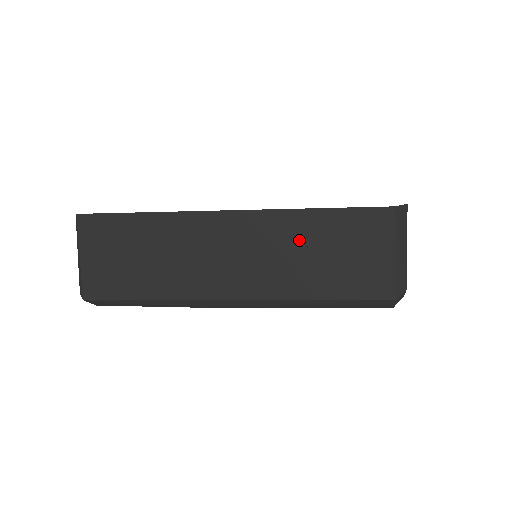
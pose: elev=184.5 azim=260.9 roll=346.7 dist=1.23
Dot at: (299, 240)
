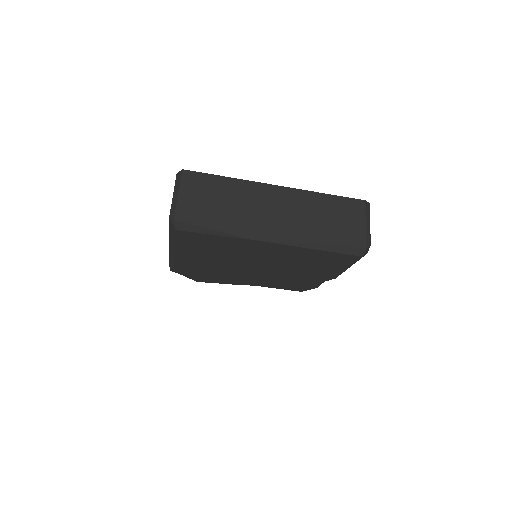
Dot at: (316, 208)
